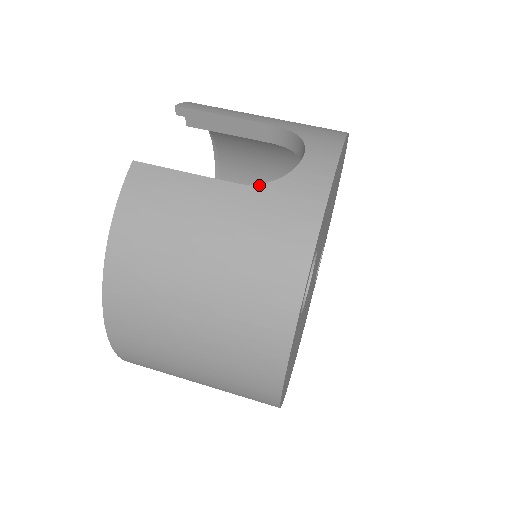
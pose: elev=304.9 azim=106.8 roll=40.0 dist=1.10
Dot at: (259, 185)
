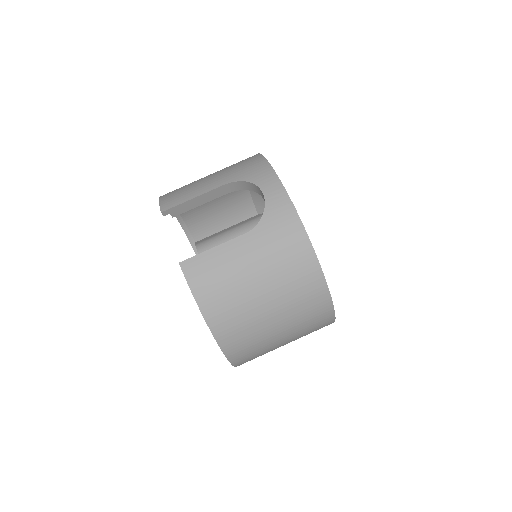
Dot at: (256, 226)
